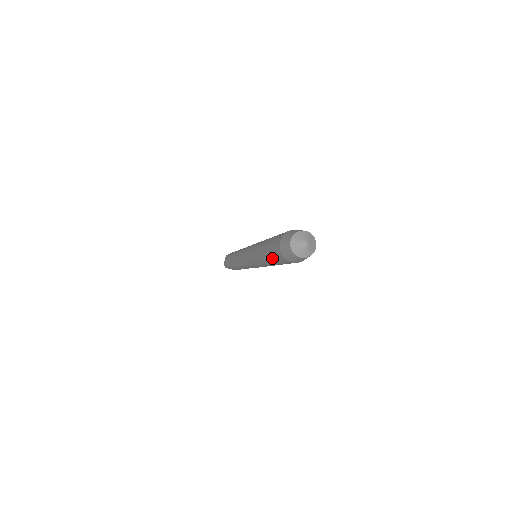
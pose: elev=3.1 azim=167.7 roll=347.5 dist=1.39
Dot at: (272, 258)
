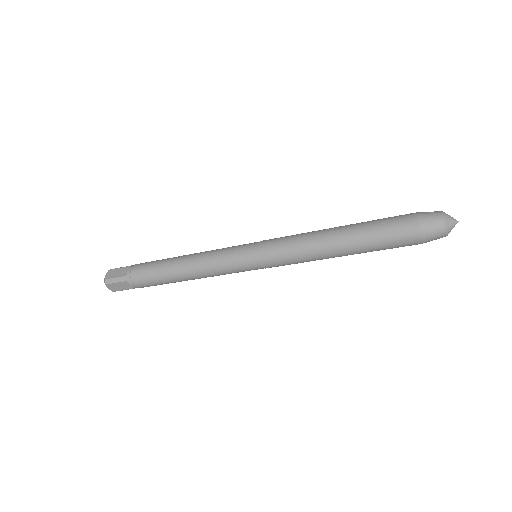
Dot at: (376, 237)
